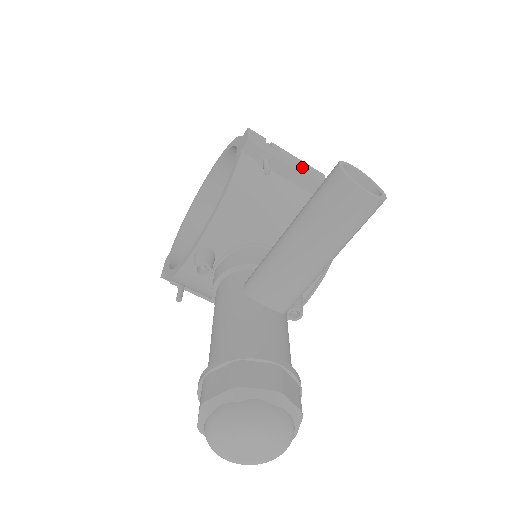
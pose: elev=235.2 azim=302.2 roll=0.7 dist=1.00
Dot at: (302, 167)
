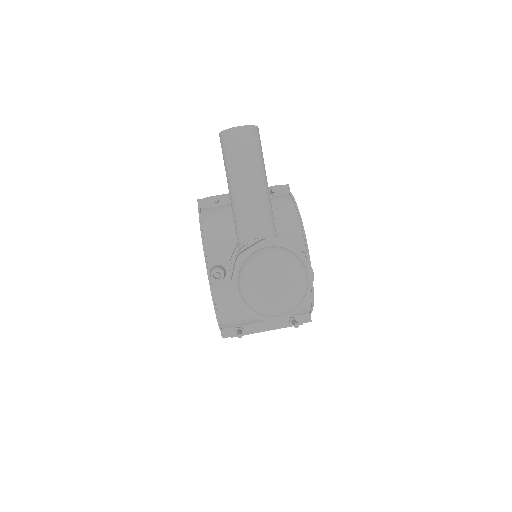
Dot at: occluded
